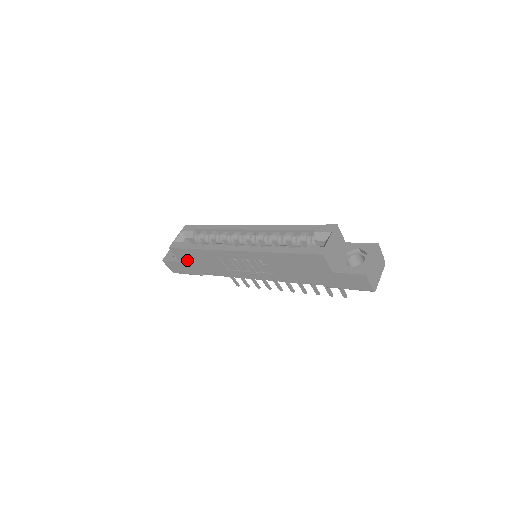
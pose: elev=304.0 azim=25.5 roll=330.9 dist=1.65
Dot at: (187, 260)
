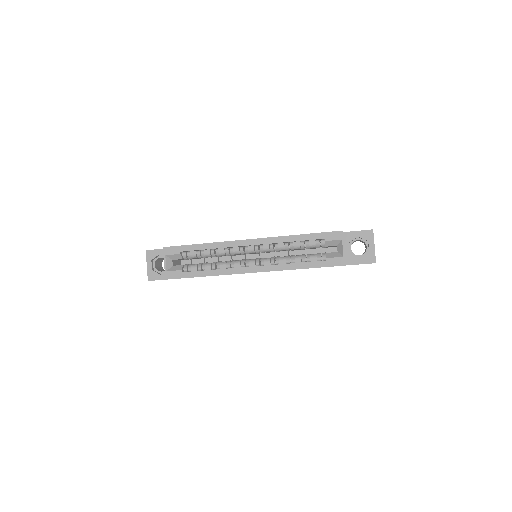
Dot at: occluded
